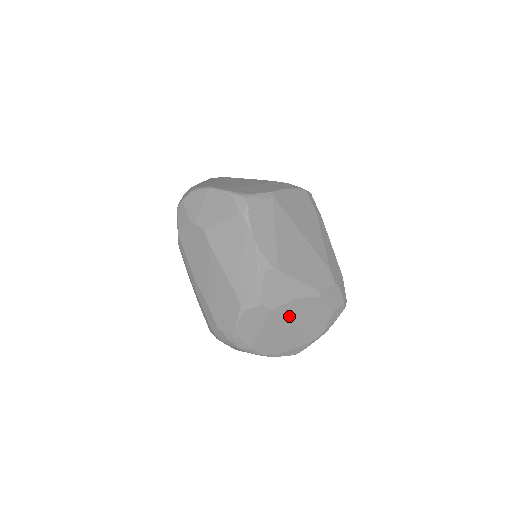
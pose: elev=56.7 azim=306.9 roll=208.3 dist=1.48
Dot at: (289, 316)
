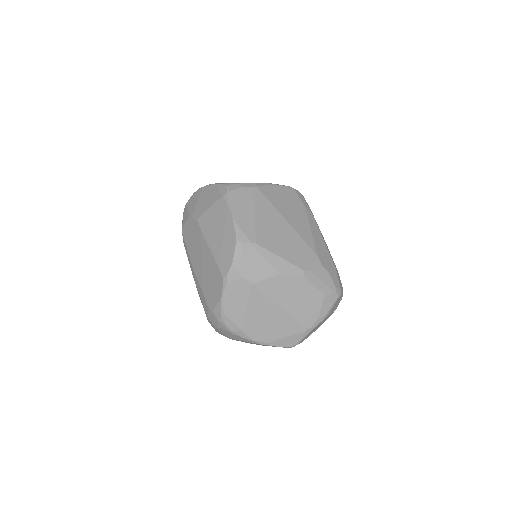
Dot at: (273, 294)
